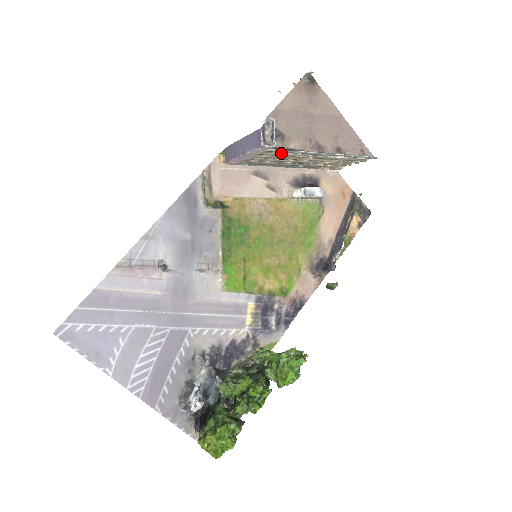
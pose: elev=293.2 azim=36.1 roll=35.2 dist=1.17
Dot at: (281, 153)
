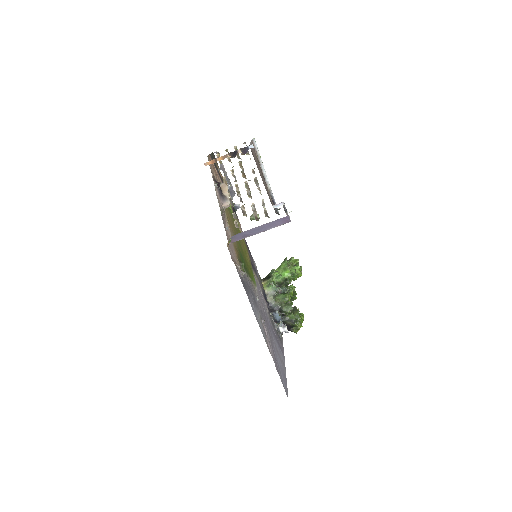
Dot at: occluded
